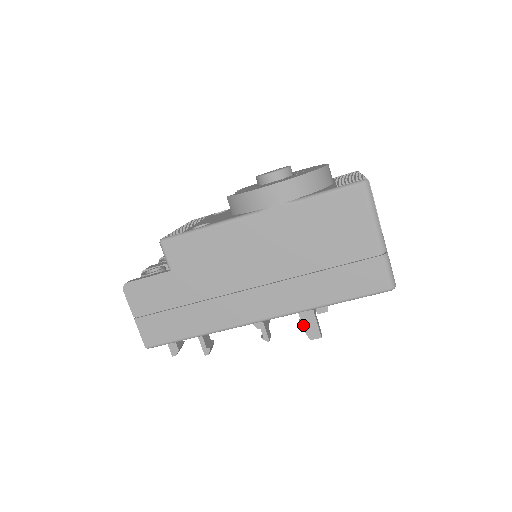
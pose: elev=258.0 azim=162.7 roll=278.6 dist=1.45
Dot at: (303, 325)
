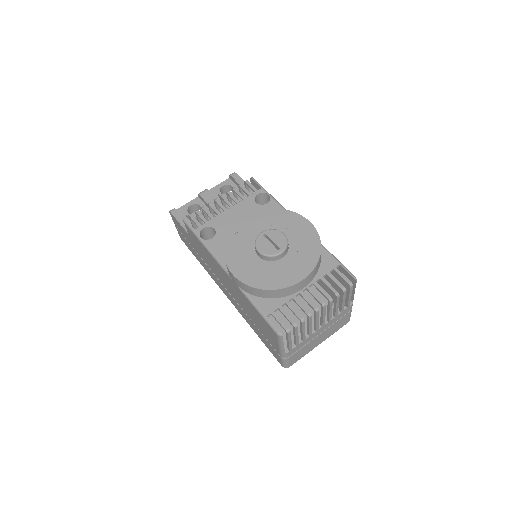
Dot at: occluded
